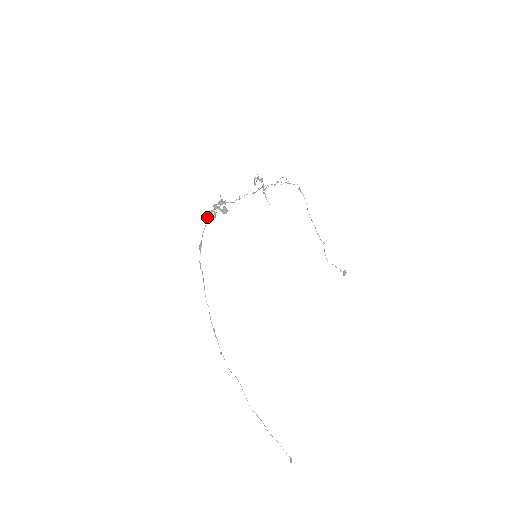
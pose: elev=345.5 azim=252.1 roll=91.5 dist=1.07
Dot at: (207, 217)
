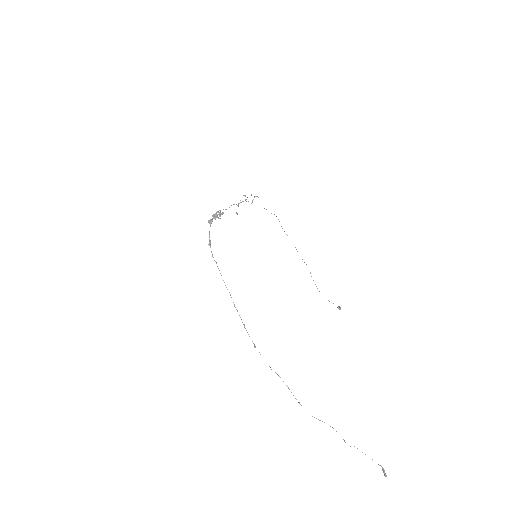
Dot at: (209, 222)
